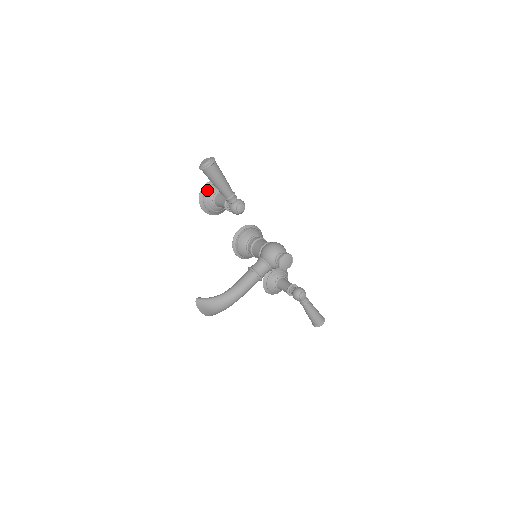
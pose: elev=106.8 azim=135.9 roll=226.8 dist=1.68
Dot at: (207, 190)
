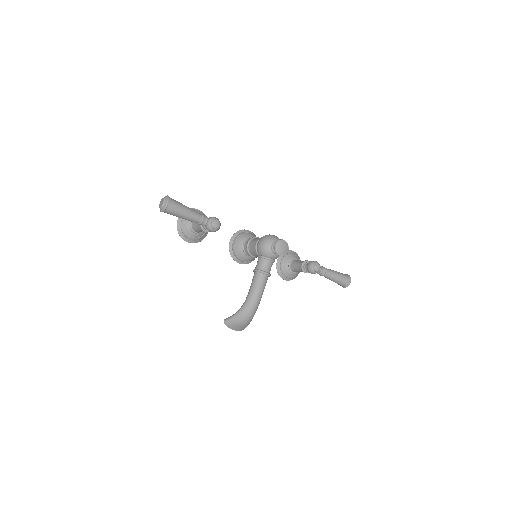
Dot at: (182, 224)
